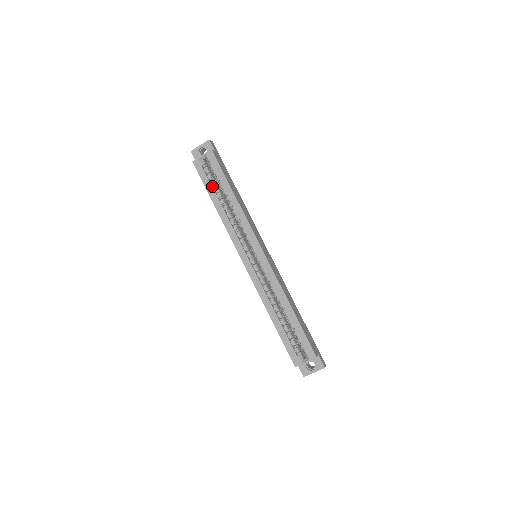
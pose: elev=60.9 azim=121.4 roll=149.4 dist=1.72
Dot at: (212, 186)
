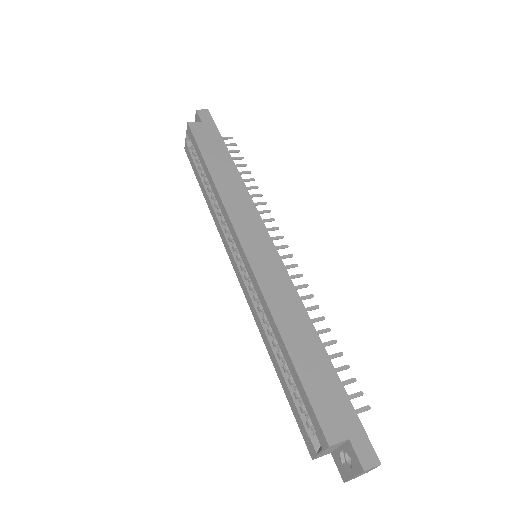
Dot at: (200, 171)
